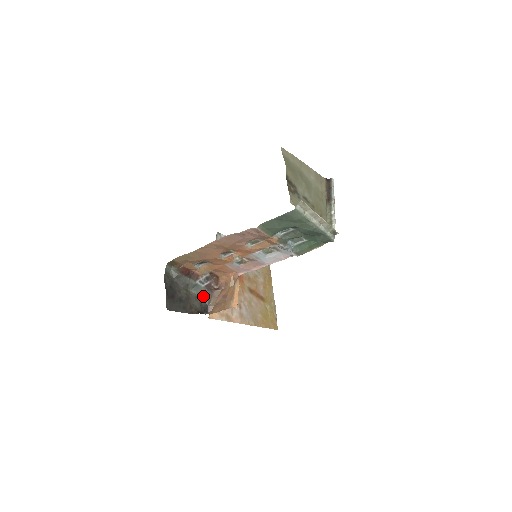
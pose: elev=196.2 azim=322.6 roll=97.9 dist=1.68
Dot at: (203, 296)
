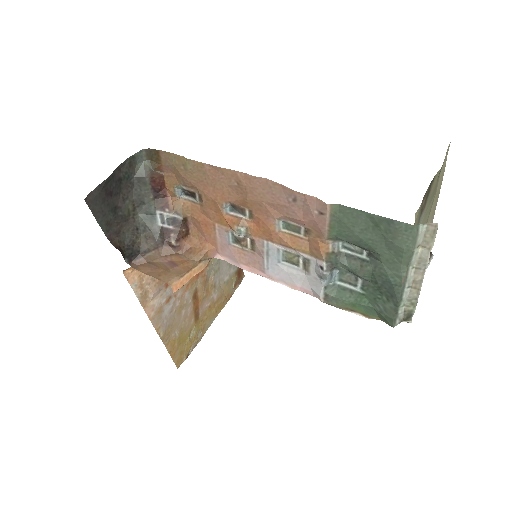
Dot at: (146, 236)
